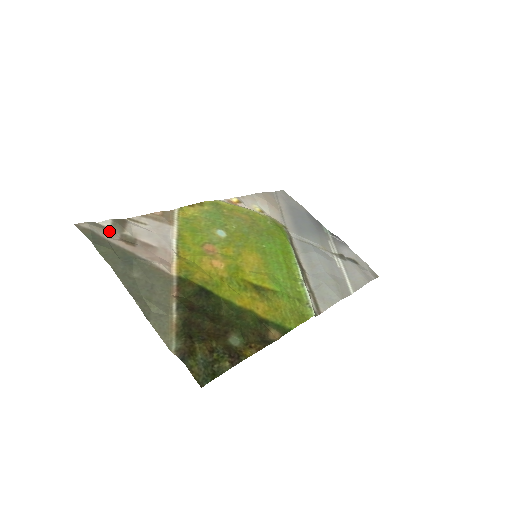
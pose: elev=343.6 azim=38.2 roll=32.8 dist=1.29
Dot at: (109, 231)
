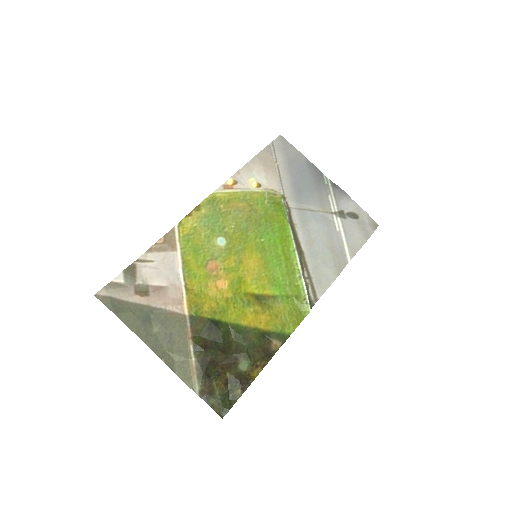
Dot at: (124, 288)
